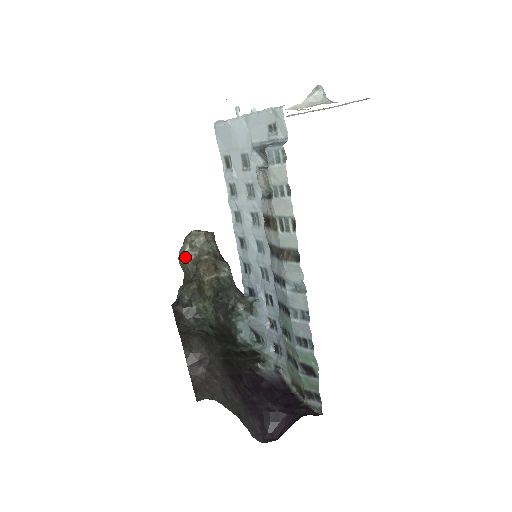
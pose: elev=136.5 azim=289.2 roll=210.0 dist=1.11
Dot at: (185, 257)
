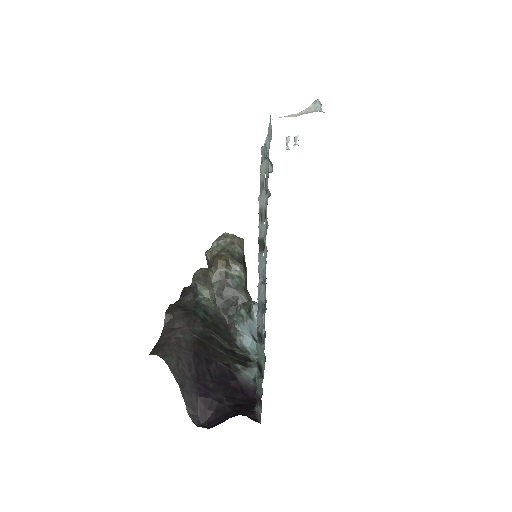
Dot at: (210, 251)
